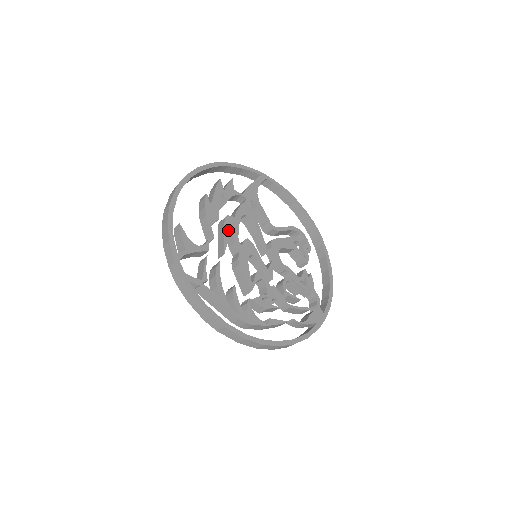
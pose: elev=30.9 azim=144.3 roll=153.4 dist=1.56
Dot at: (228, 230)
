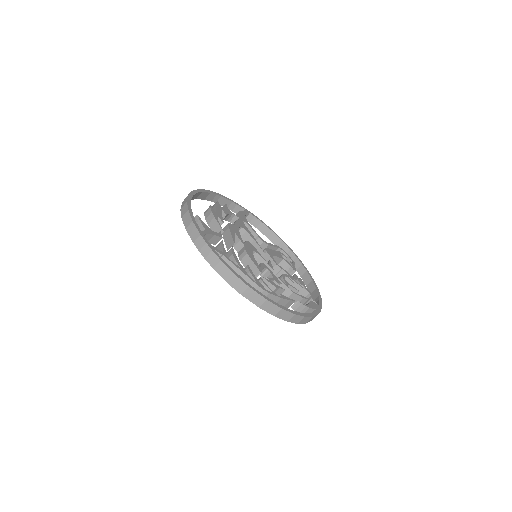
Dot at: (232, 231)
